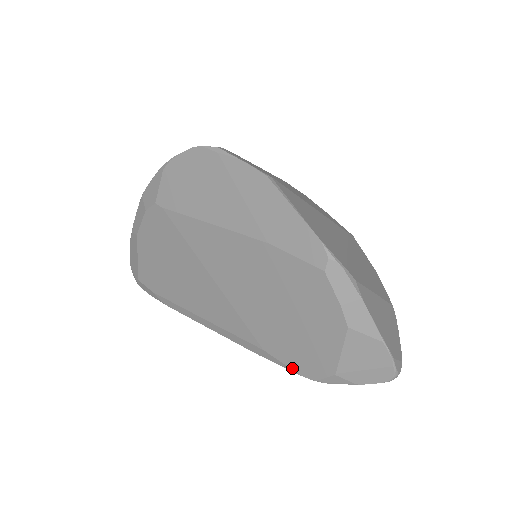
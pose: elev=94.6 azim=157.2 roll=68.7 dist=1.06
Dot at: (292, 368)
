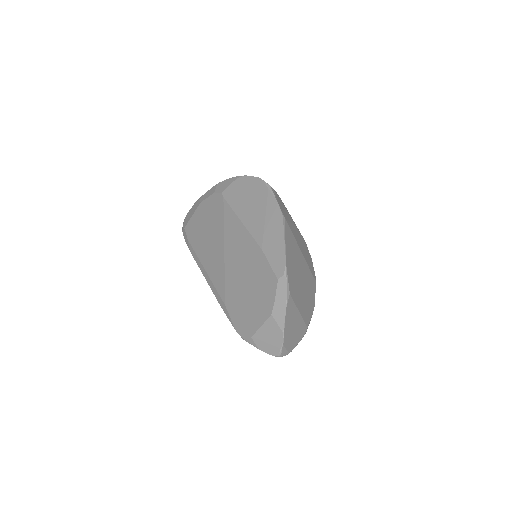
Dot at: (233, 323)
